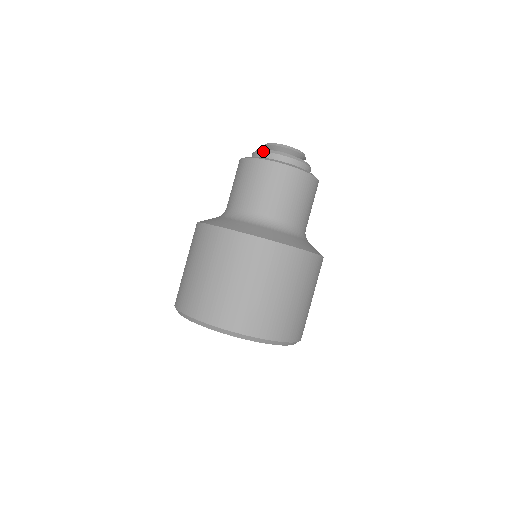
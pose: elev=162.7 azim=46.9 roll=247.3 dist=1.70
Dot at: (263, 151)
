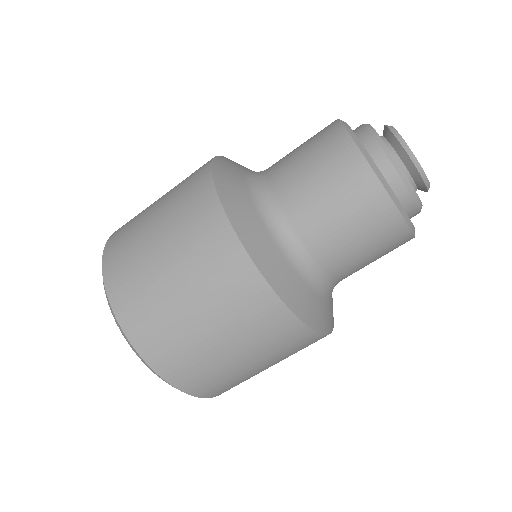
Dot at: (387, 153)
